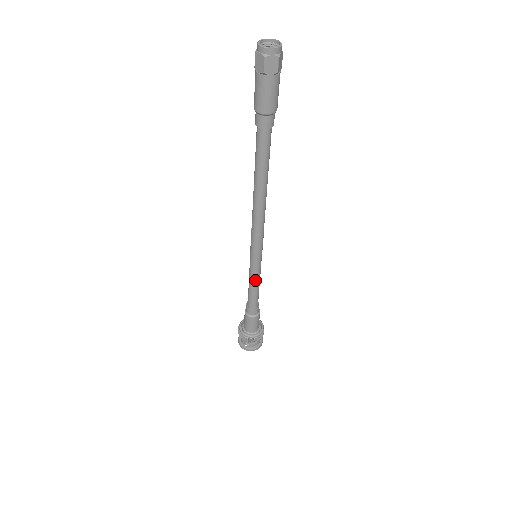
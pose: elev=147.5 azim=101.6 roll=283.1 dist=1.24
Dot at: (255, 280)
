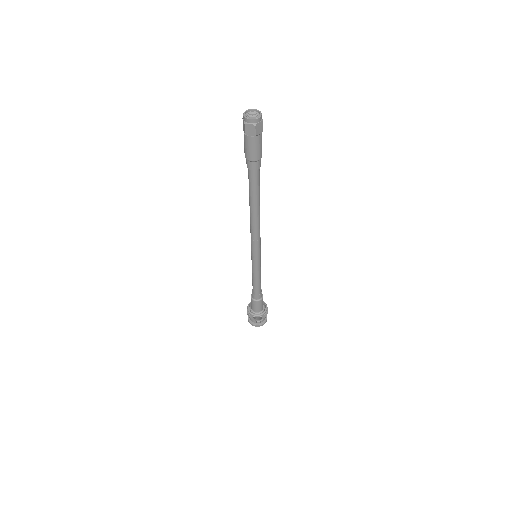
Dot at: (259, 273)
